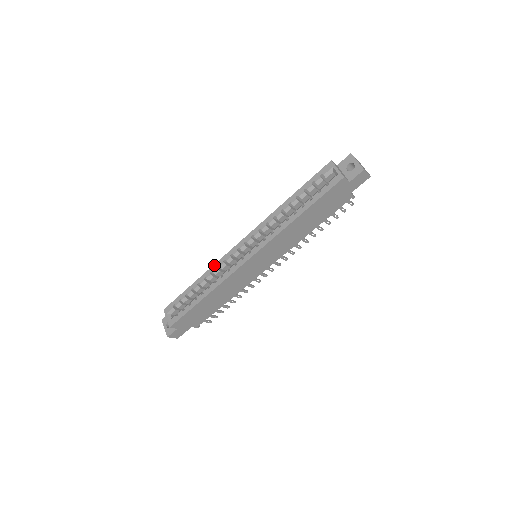
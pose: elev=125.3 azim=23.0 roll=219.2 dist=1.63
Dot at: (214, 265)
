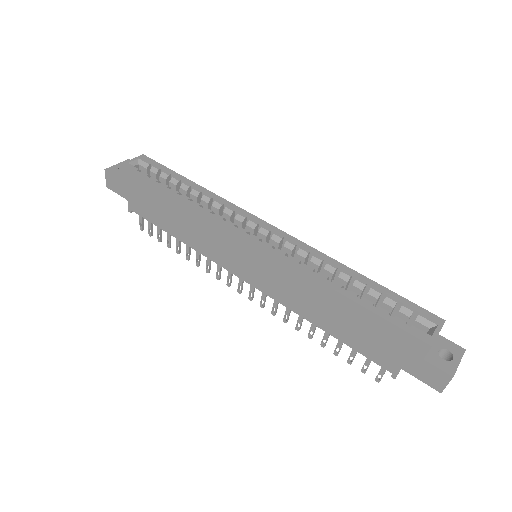
Dot at: (226, 200)
